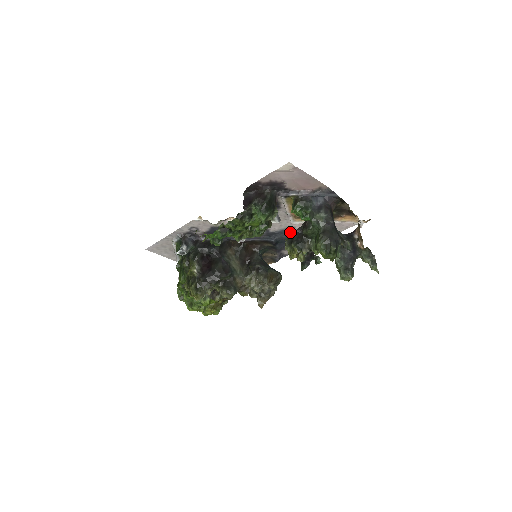
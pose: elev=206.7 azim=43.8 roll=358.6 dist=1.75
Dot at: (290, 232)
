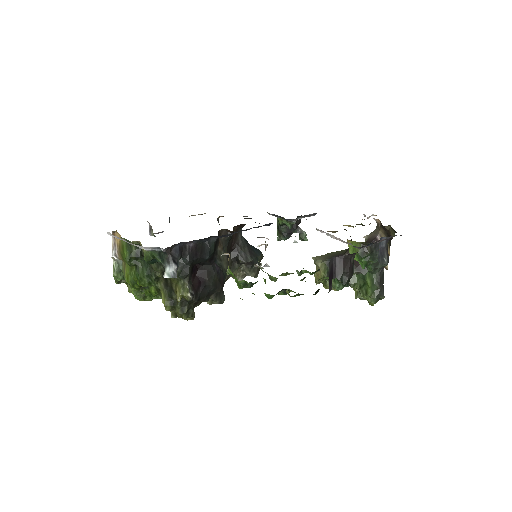
Dot at: occluded
